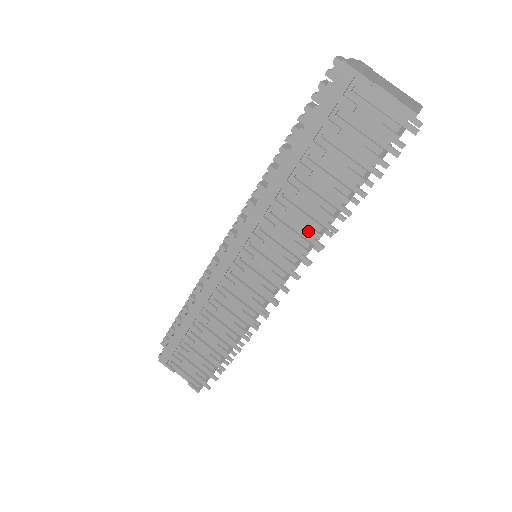
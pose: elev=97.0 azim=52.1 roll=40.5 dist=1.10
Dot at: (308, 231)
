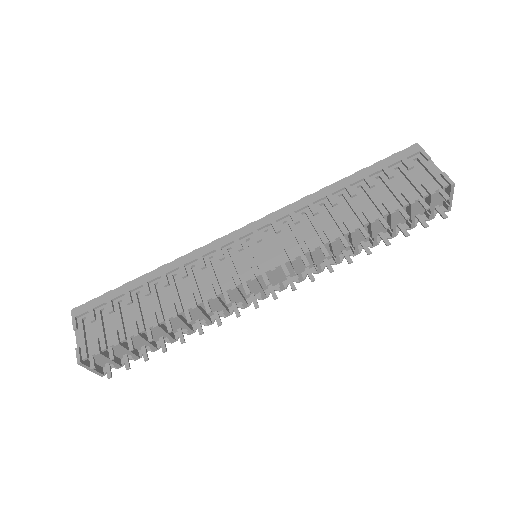
Dot at: (326, 233)
